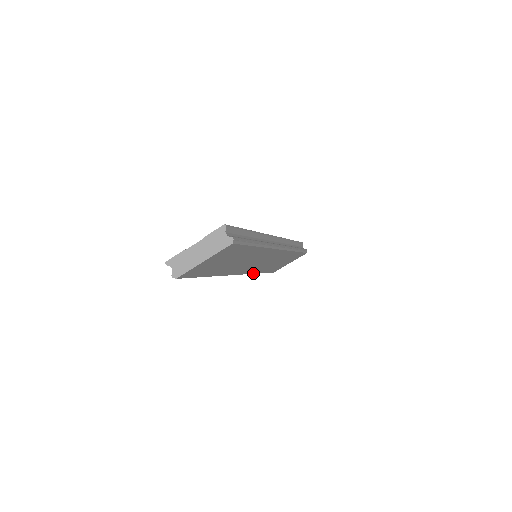
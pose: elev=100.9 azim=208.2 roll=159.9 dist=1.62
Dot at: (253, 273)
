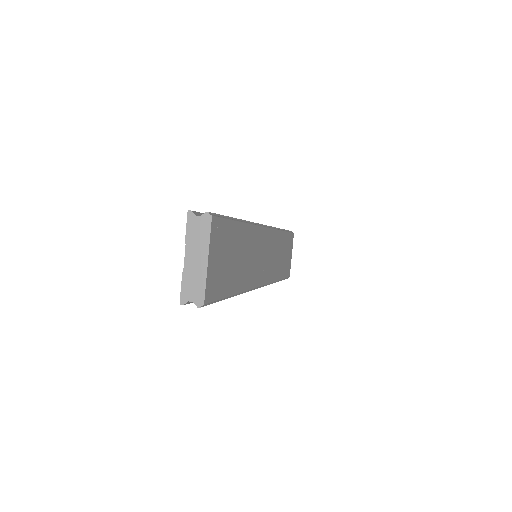
Dot at: (272, 282)
